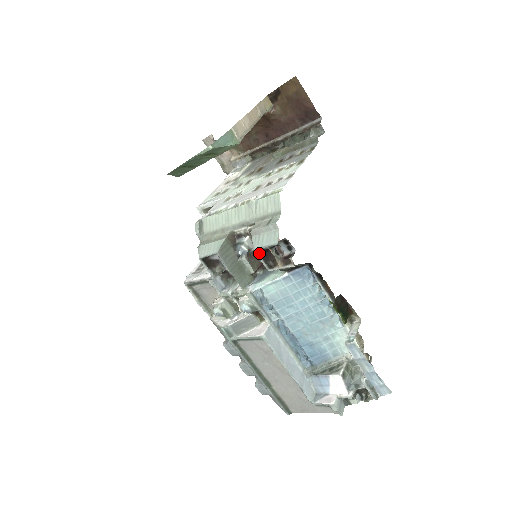
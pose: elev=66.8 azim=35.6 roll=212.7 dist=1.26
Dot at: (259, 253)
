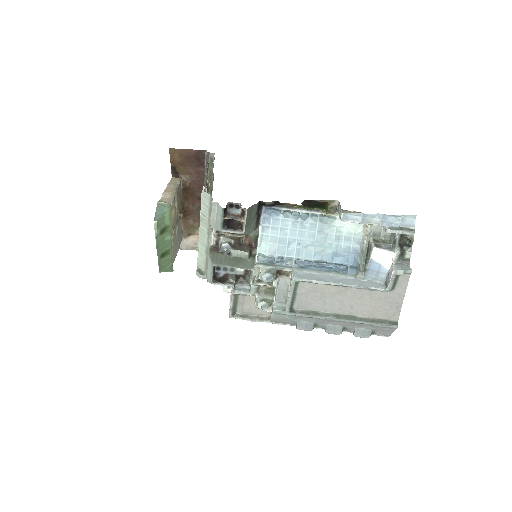
Dot at: (225, 229)
